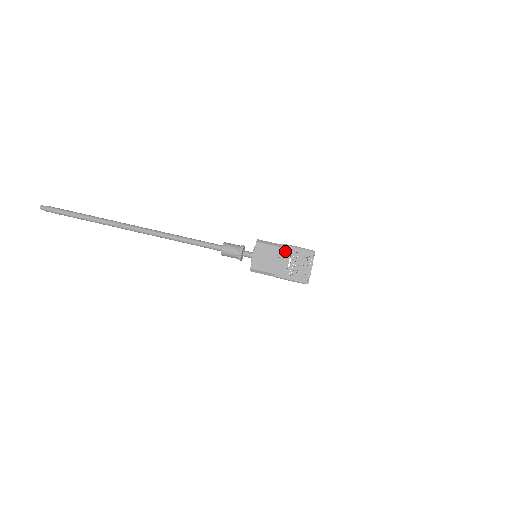
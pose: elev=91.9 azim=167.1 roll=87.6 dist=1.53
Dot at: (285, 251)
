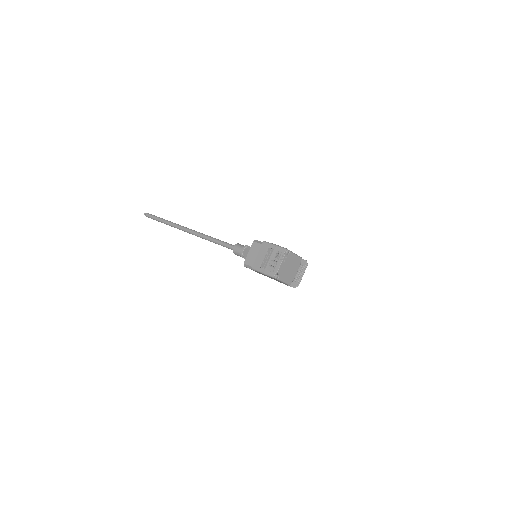
Dot at: (264, 247)
